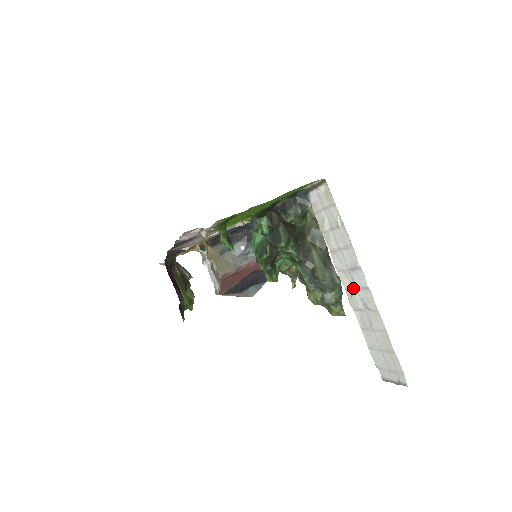
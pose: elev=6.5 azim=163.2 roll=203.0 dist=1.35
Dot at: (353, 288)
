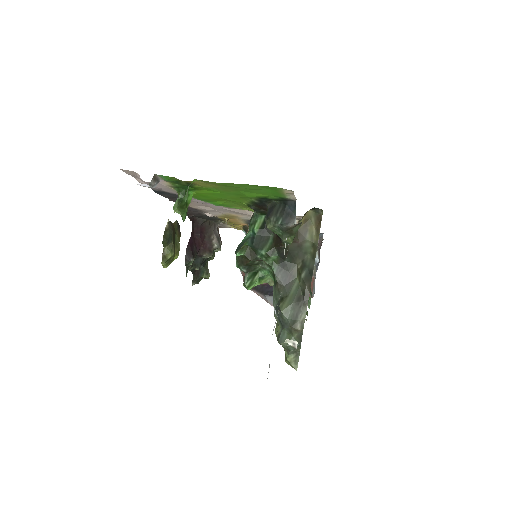
Dot at: occluded
